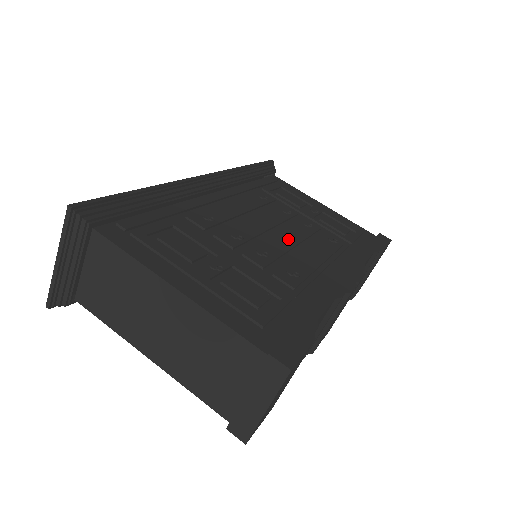
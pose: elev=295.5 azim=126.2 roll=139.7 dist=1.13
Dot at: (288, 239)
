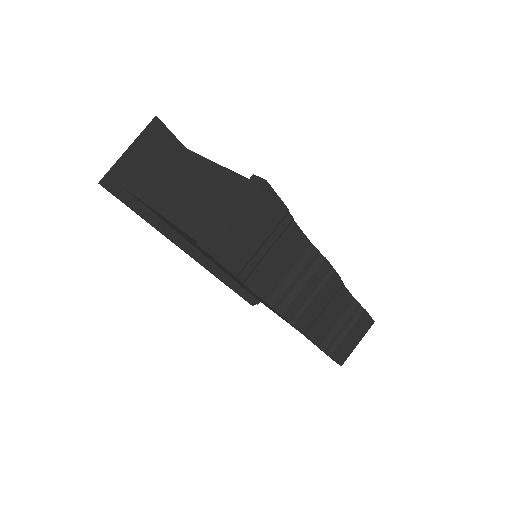
Dot at: occluded
